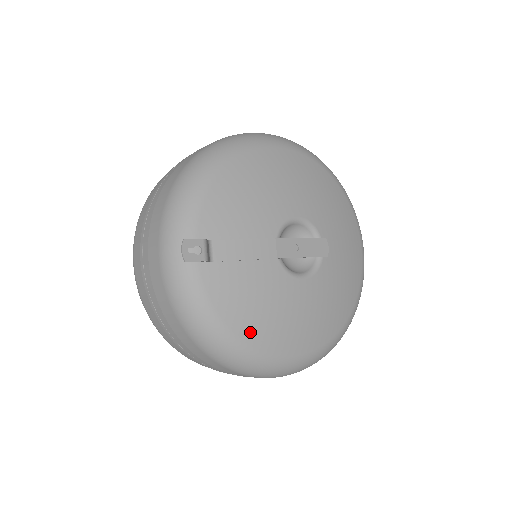
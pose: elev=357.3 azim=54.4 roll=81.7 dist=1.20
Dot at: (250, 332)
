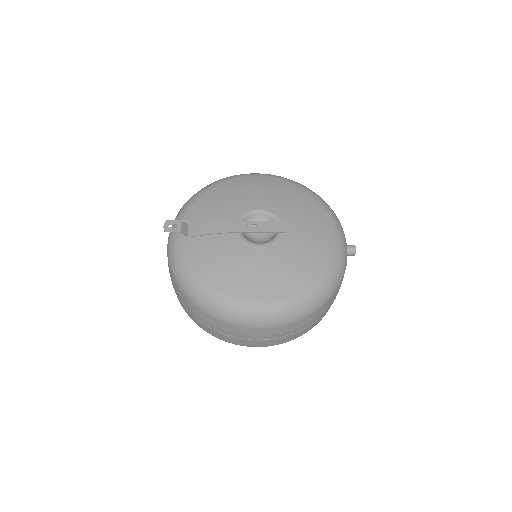
Dot at: (214, 280)
